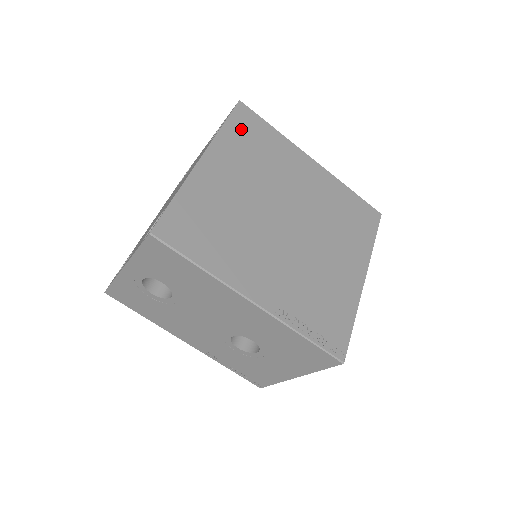
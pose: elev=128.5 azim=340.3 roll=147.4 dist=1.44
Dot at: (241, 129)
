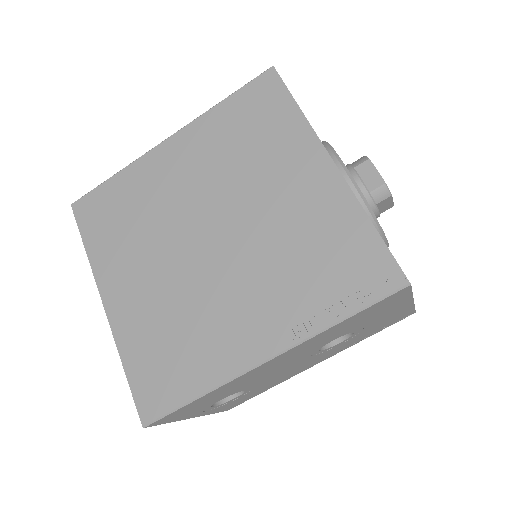
Dot at: (97, 227)
